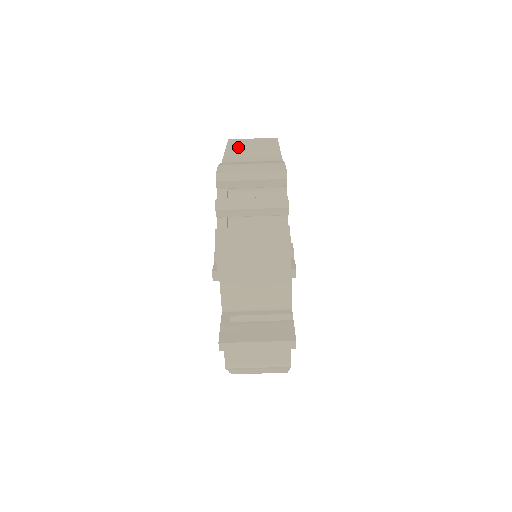
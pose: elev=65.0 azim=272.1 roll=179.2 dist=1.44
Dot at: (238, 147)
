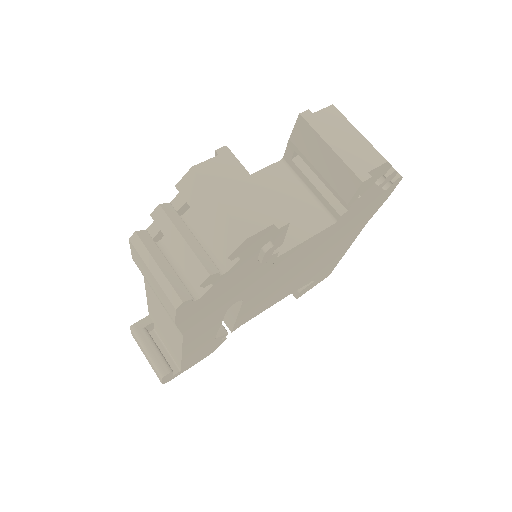
Dot at: occluded
